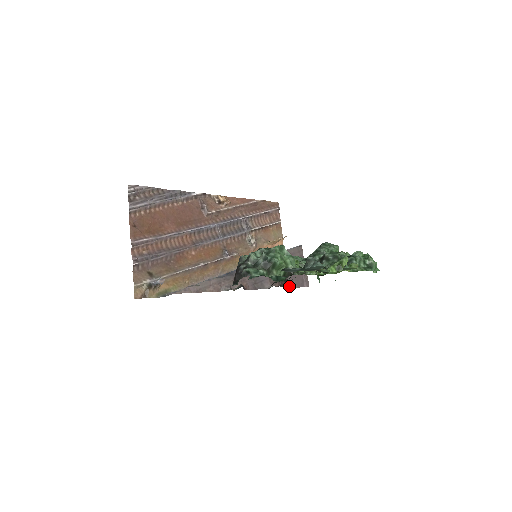
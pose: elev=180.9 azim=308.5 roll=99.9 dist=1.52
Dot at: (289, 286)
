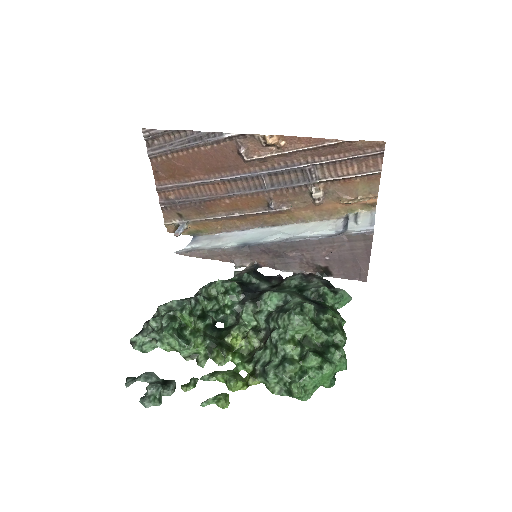
Dot at: (330, 275)
